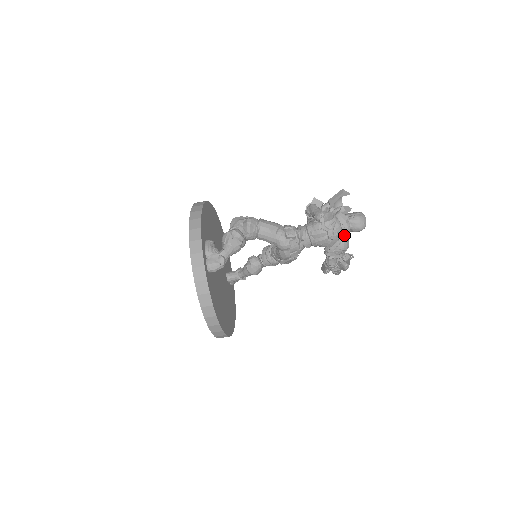
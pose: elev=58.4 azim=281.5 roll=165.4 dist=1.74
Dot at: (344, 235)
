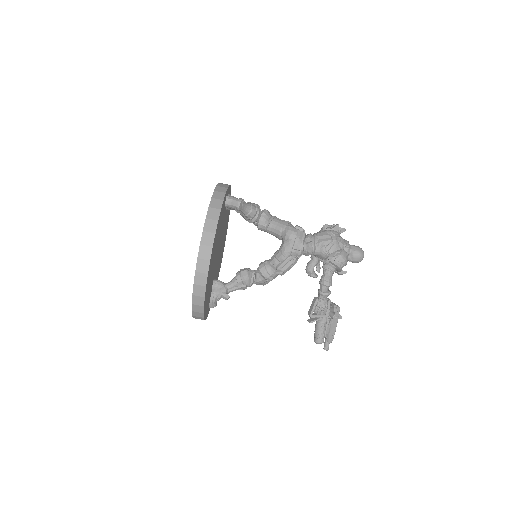
Dot at: occluded
